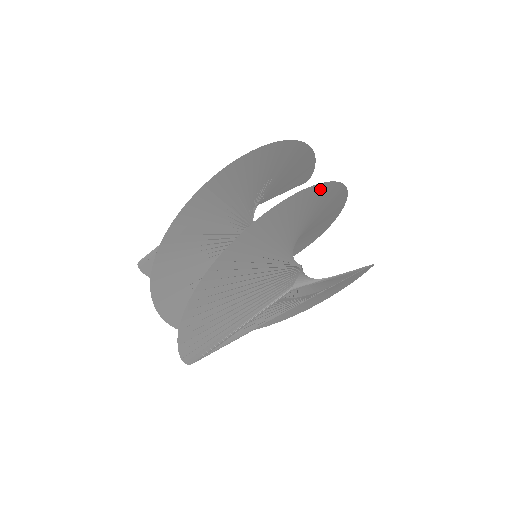
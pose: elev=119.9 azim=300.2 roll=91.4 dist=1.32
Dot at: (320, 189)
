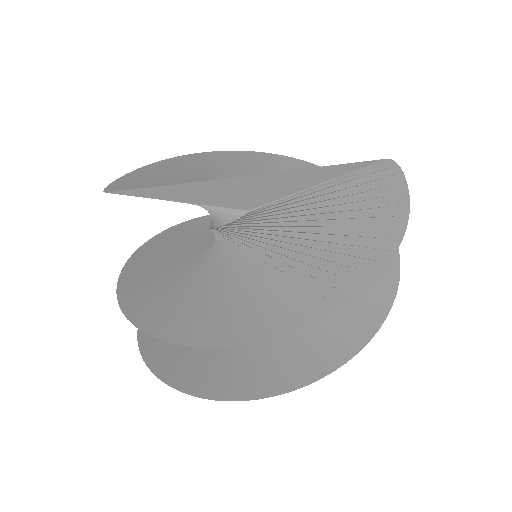
Dot at: (348, 347)
